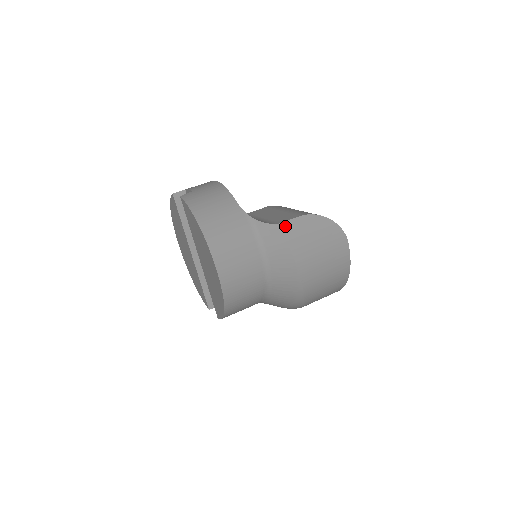
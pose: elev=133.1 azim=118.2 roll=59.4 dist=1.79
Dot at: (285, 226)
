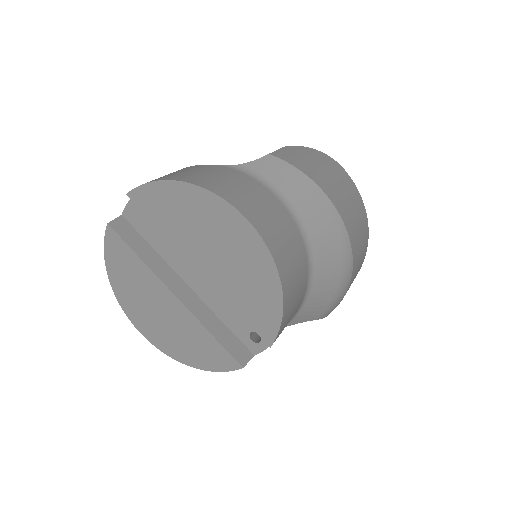
Dot at: (278, 154)
